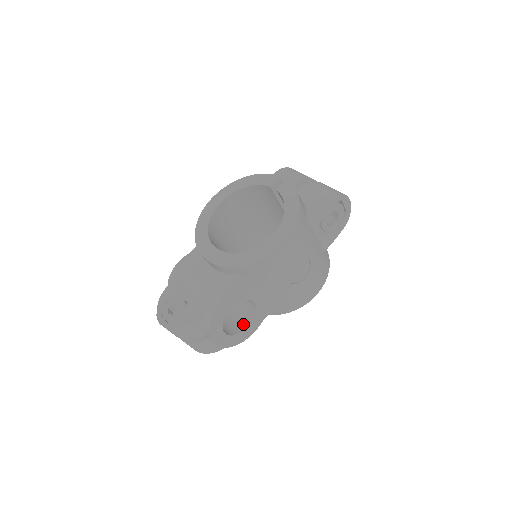
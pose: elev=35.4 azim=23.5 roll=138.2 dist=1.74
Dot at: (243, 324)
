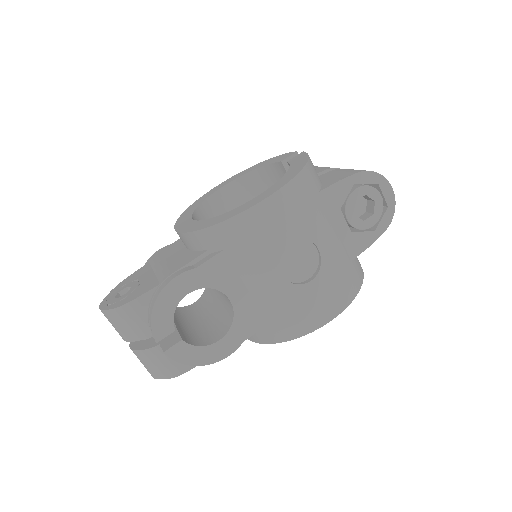
Dot at: (214, 337)
